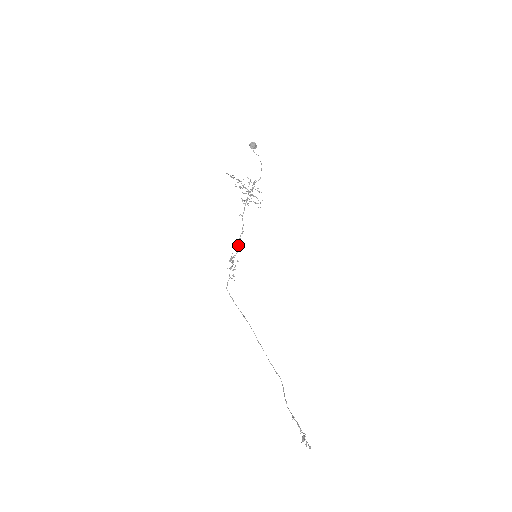
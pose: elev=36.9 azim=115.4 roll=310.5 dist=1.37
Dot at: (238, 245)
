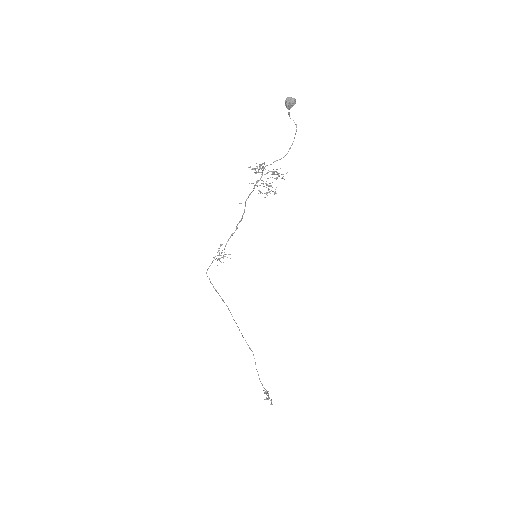
Dot at: (232, 234)
